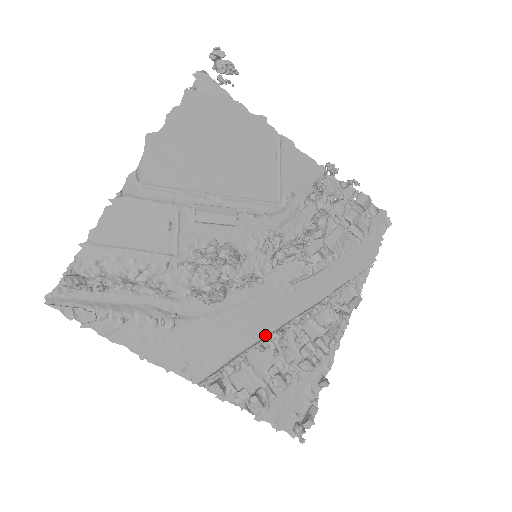
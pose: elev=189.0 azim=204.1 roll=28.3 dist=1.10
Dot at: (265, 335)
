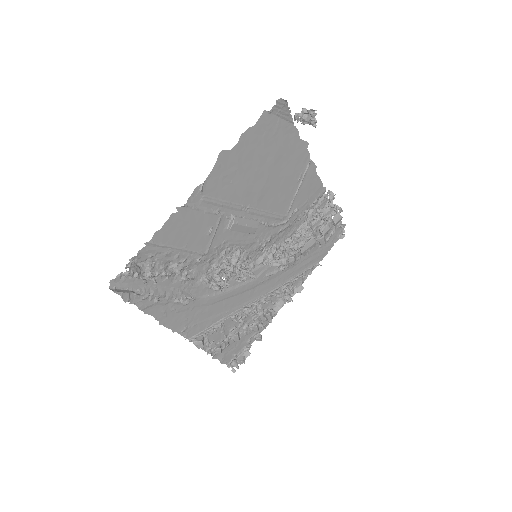
Dot at: (239, 309)
